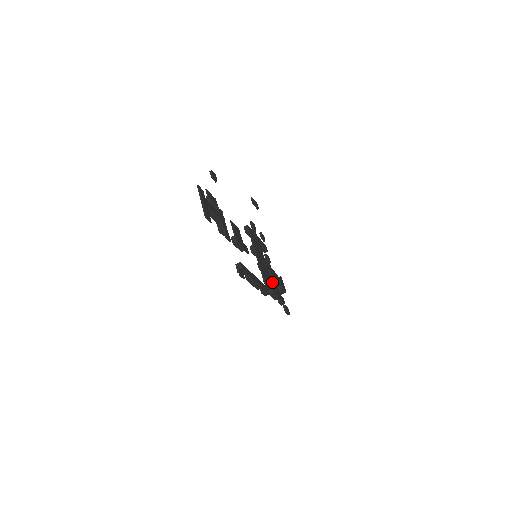
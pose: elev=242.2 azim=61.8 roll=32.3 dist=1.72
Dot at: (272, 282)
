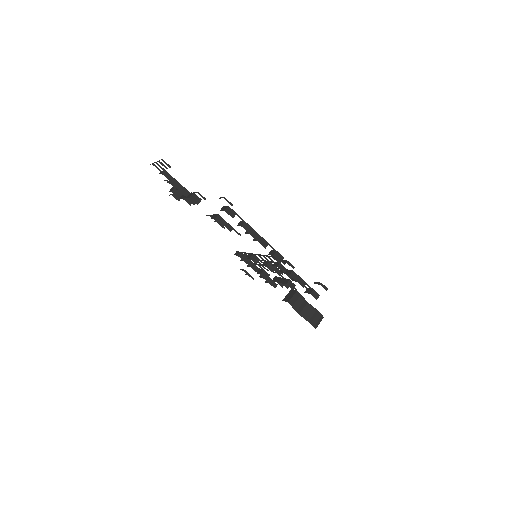
Dot at: occluded
